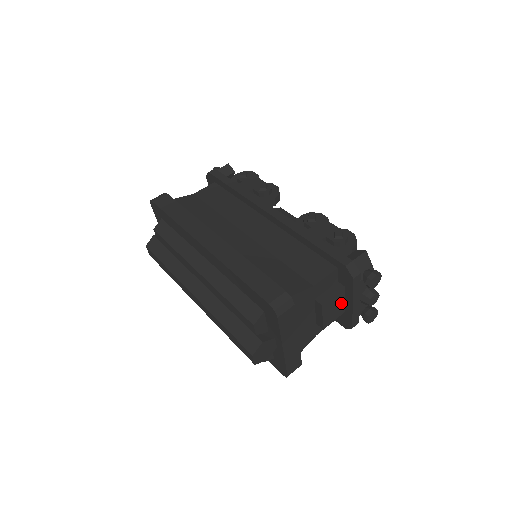
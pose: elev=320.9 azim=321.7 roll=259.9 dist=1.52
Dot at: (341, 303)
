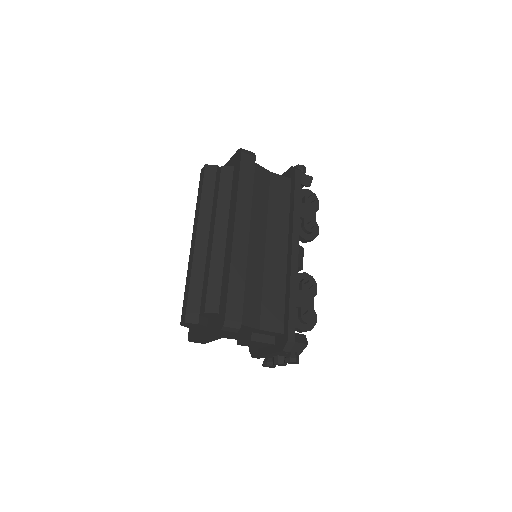
Dot at: (263, 345)
